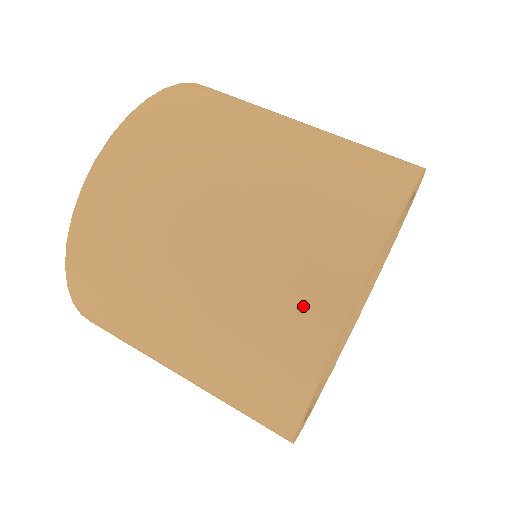
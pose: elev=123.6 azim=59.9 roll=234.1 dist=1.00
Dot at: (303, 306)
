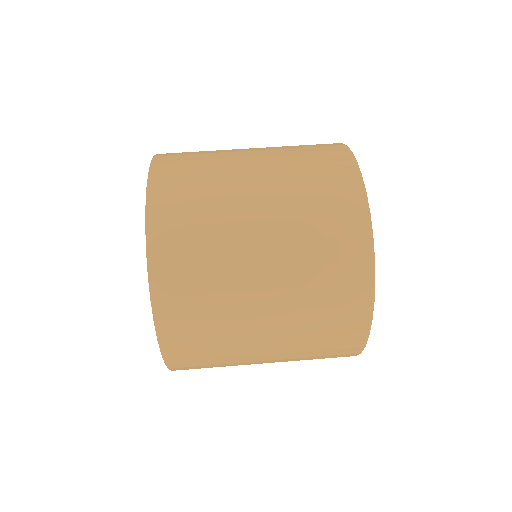
Dot at: (341, 341)
